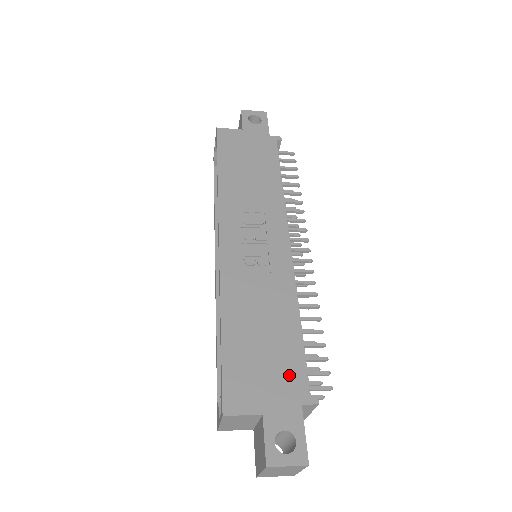
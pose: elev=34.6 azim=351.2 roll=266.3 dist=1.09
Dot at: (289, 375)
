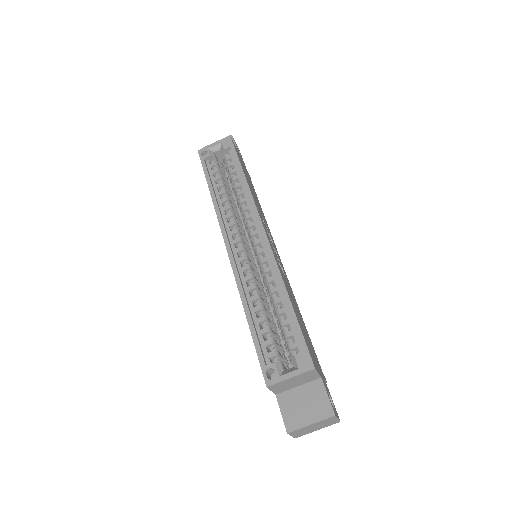
Dot at: (315, 355)
